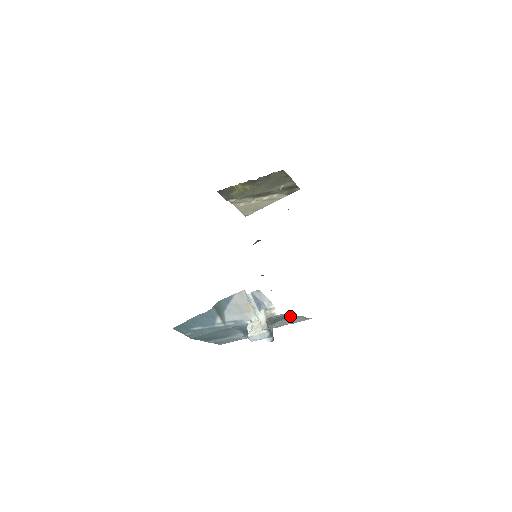
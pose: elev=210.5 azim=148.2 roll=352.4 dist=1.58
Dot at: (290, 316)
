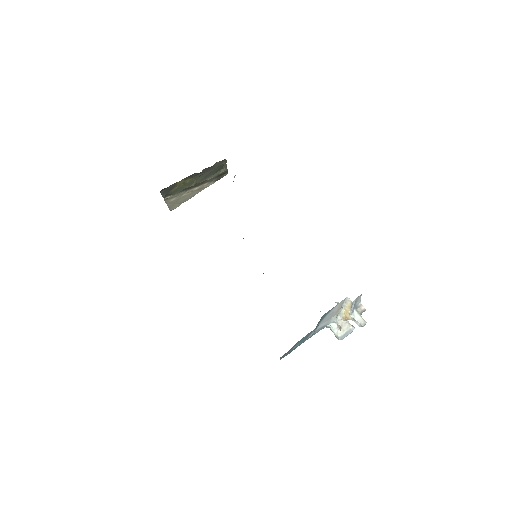
Dot at: occluded
